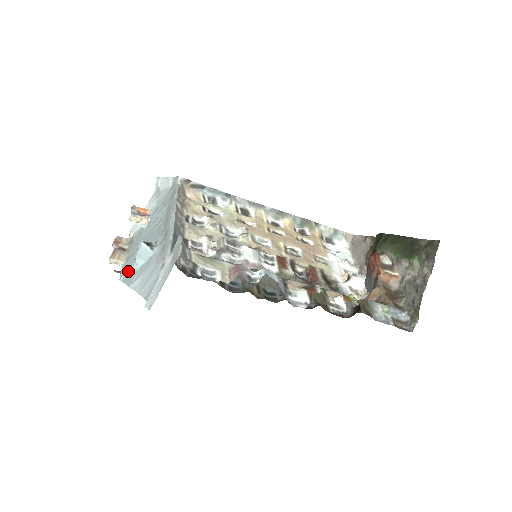
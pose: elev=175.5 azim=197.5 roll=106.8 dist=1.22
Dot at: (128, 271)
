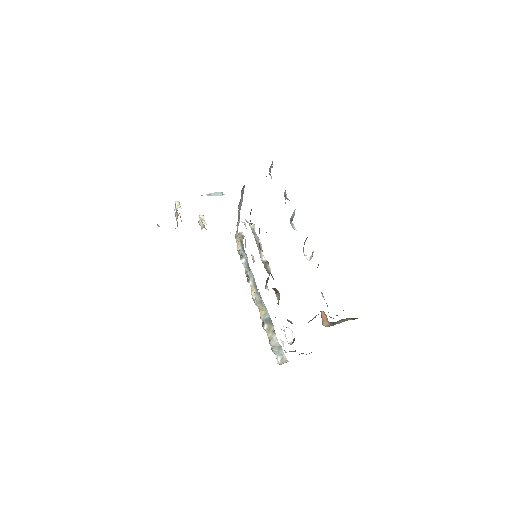
Dot at: occluded
